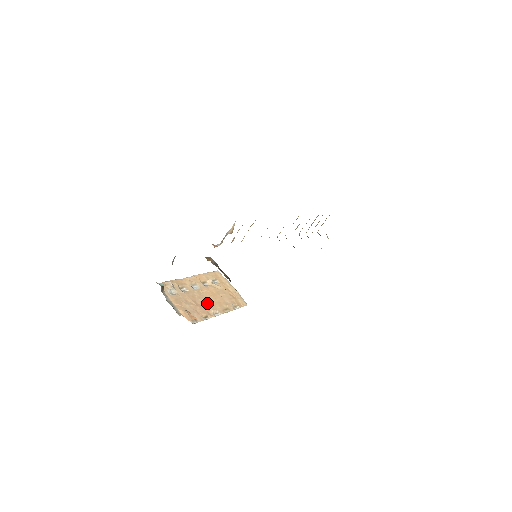
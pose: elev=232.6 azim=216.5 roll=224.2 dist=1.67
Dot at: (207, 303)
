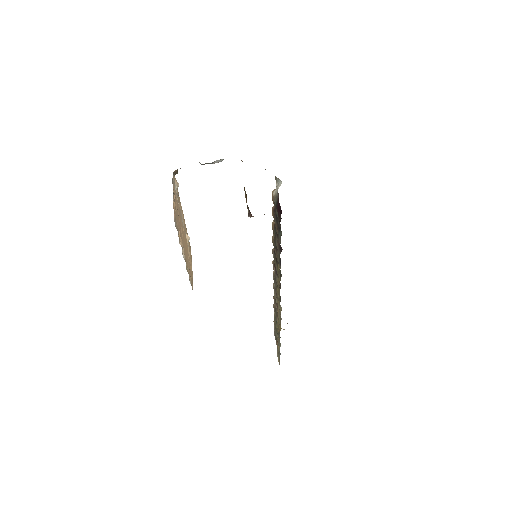
Dot at: (183, 237)
